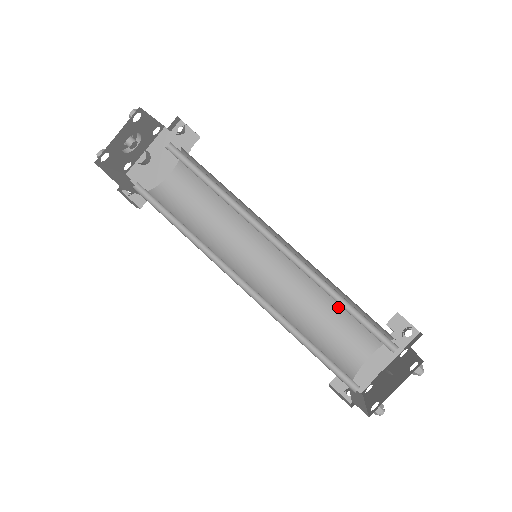
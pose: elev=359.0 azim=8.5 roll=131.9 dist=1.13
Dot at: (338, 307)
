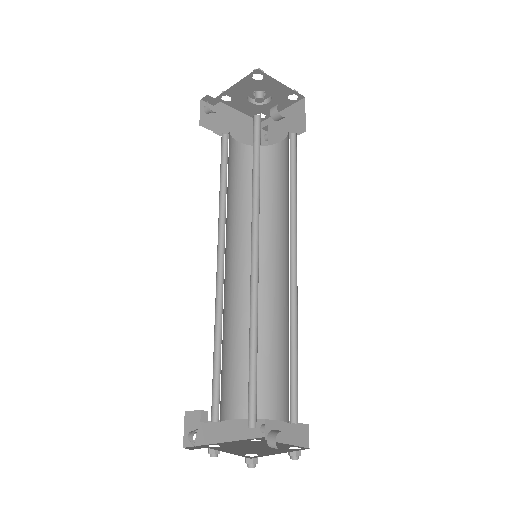
Dot at: occluded
